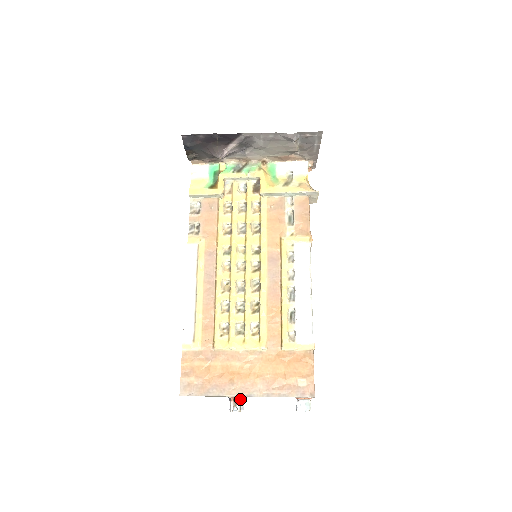
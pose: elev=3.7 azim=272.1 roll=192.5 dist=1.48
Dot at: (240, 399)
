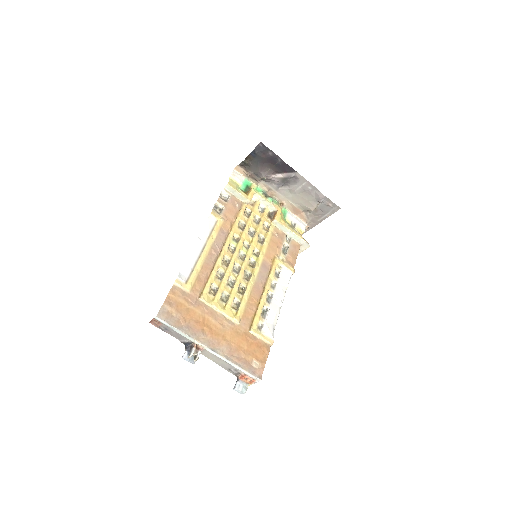
Dot at: (202, 350)
